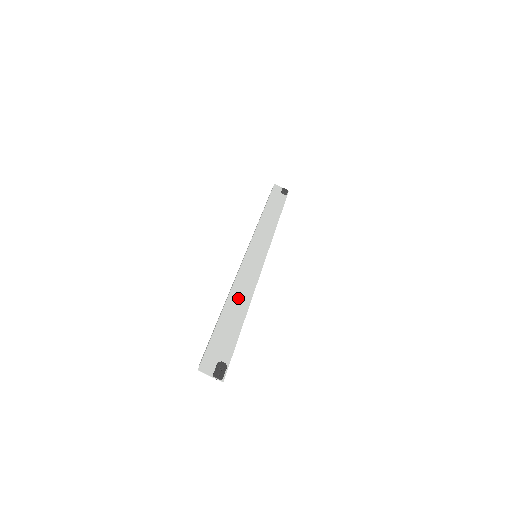
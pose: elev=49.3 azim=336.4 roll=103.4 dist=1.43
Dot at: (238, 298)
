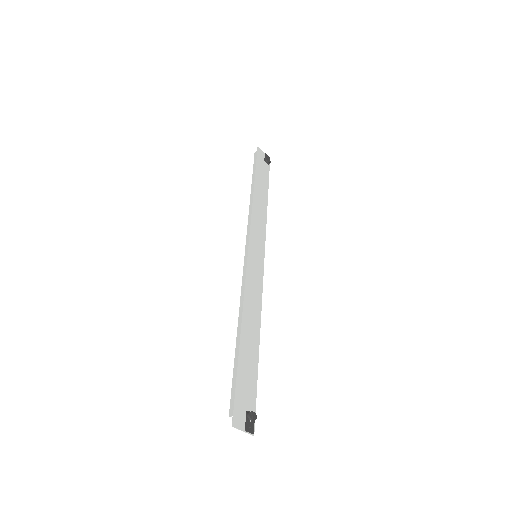
Dot at: (250, 319)
